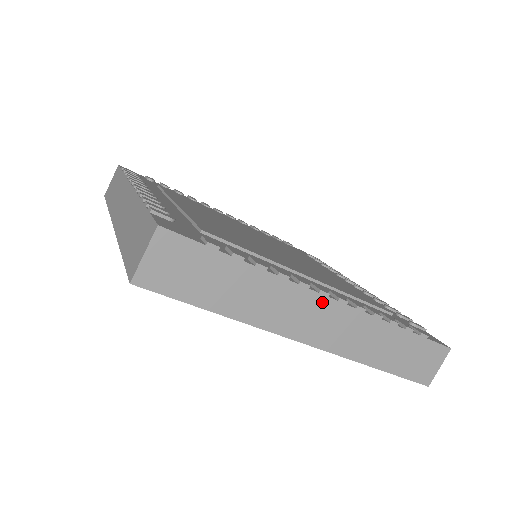
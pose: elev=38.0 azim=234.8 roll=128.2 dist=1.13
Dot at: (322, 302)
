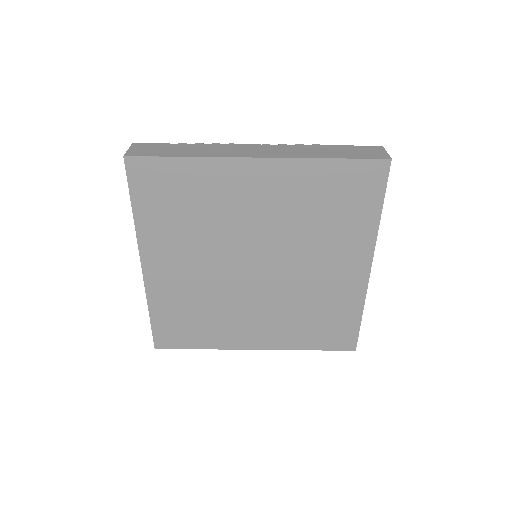
Dot at: (251, 146)
